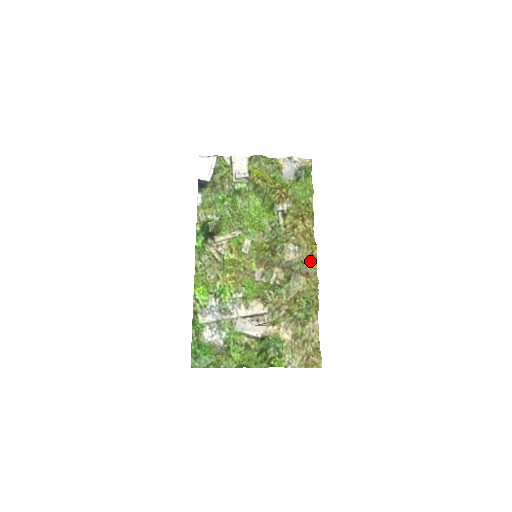
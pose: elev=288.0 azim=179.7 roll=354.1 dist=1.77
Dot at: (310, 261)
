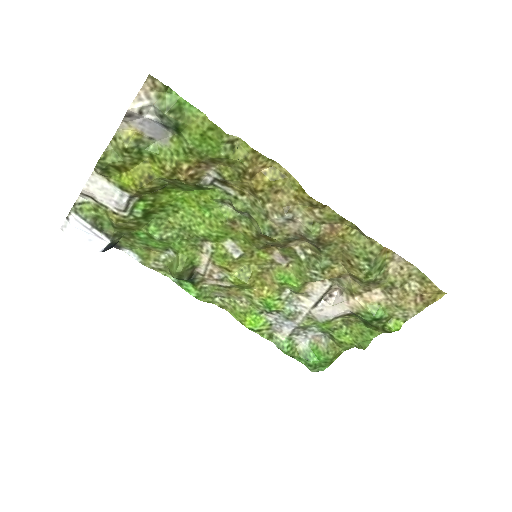
Dot at: (319, 214)
